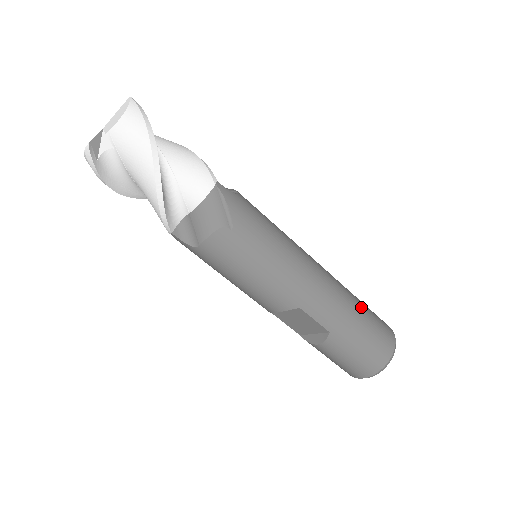
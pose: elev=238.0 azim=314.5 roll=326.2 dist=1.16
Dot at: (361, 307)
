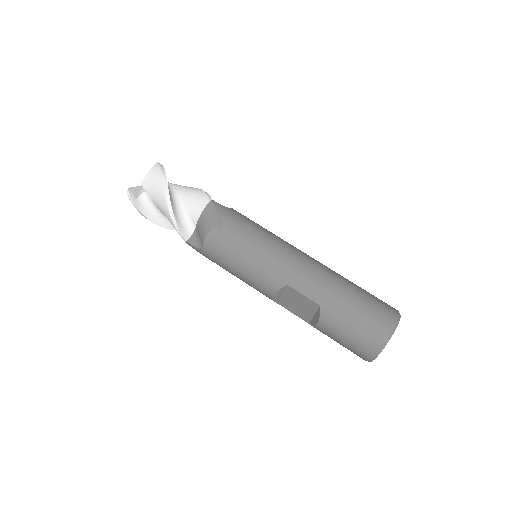
Dot at: (353, 286)
